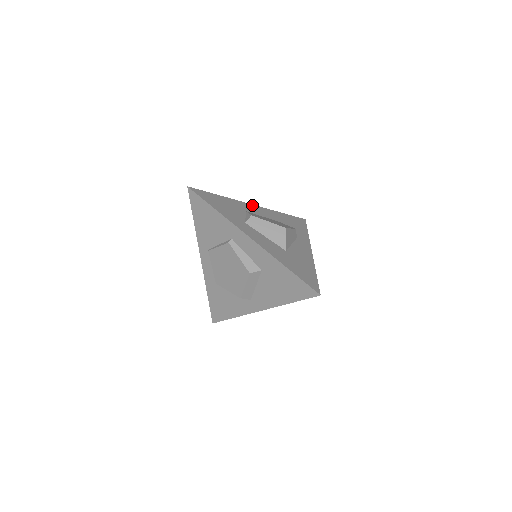
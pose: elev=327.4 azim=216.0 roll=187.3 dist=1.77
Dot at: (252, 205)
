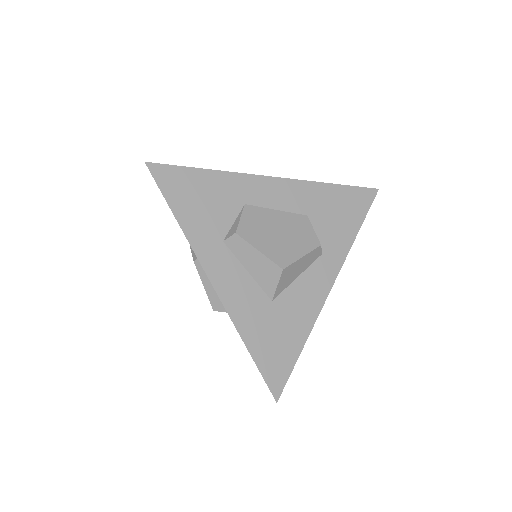
Dot at: (270, 179)
